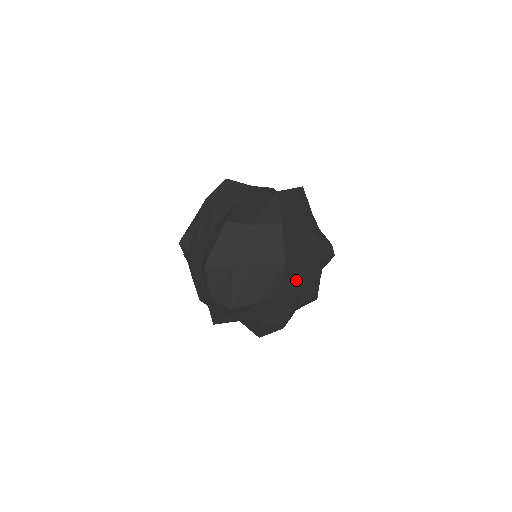
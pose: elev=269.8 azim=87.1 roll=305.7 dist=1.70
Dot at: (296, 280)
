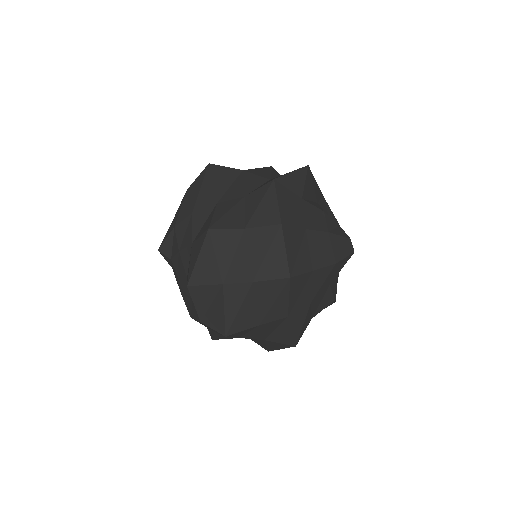
Dot at: (306, 292)
